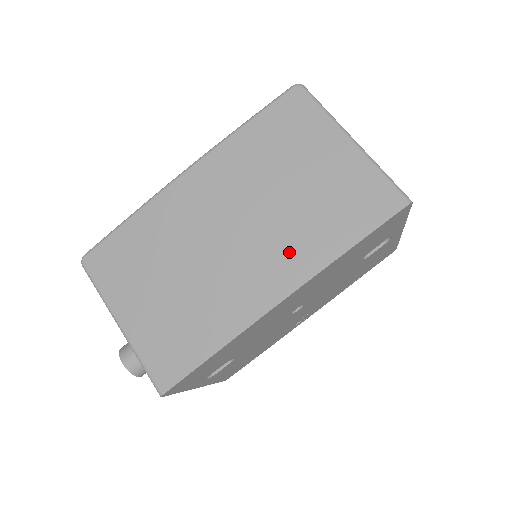
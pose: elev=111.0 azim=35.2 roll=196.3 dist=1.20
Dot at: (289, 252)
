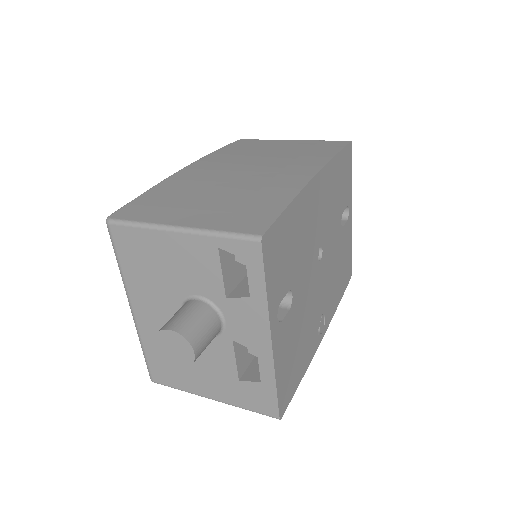
Dot at: (299, 162)
